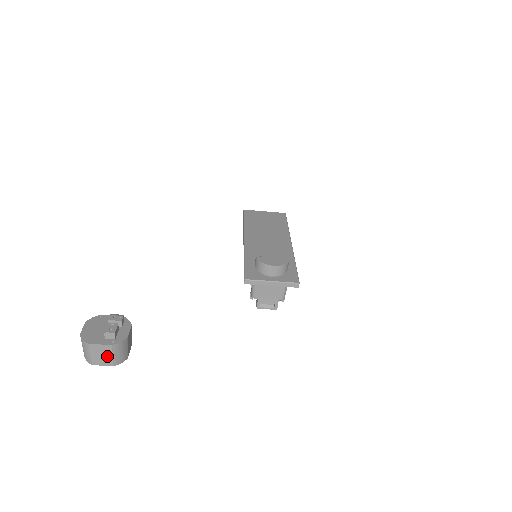
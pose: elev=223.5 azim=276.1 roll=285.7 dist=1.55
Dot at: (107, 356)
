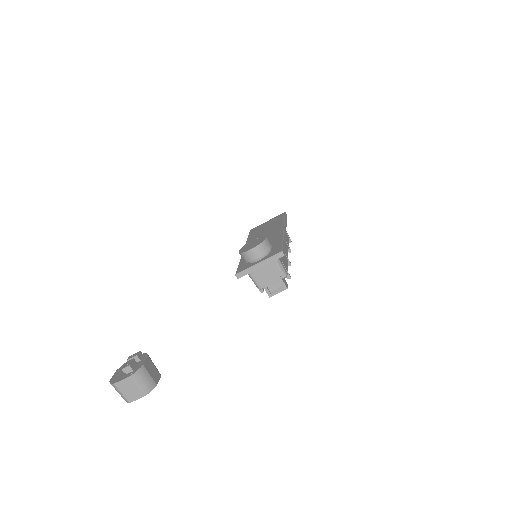
Dot at: (134, 389)
